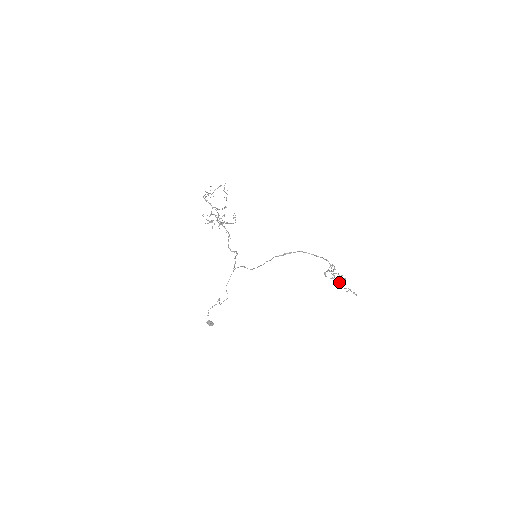
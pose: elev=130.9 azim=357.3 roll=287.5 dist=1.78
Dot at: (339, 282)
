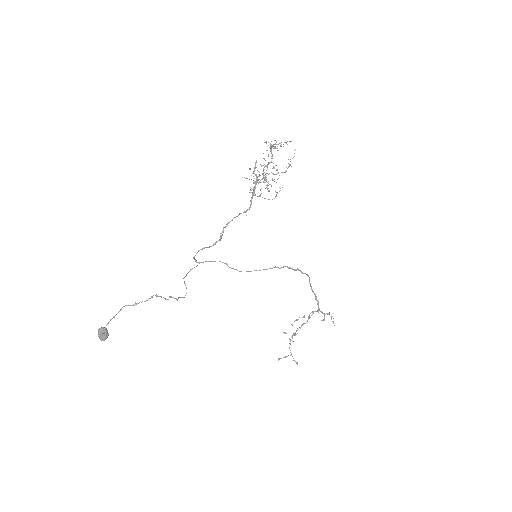
Dot at: (290, 340)
